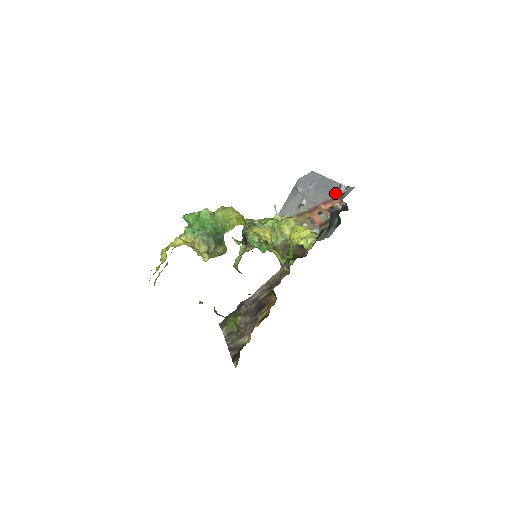
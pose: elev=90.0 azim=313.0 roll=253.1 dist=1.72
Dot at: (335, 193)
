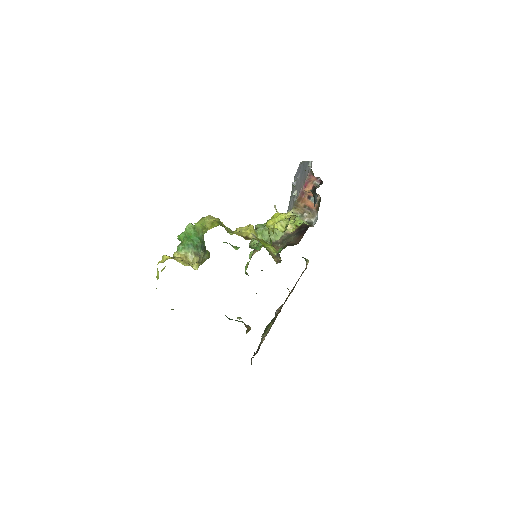
Dot at: (308, 172)
